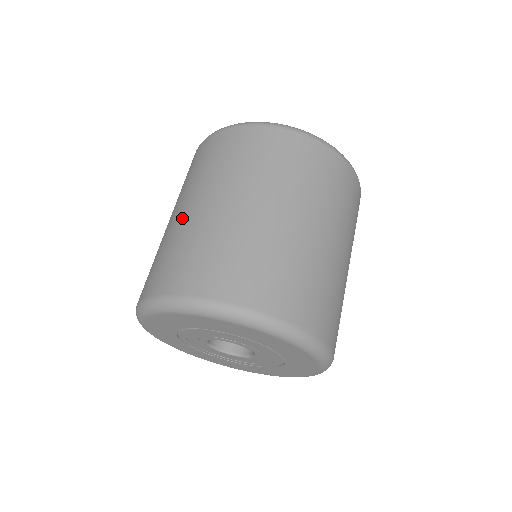
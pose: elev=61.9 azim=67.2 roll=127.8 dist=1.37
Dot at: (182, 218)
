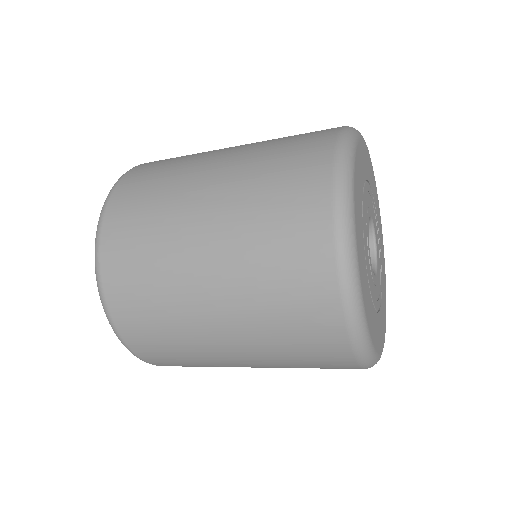
Dot at: (196, 302)
